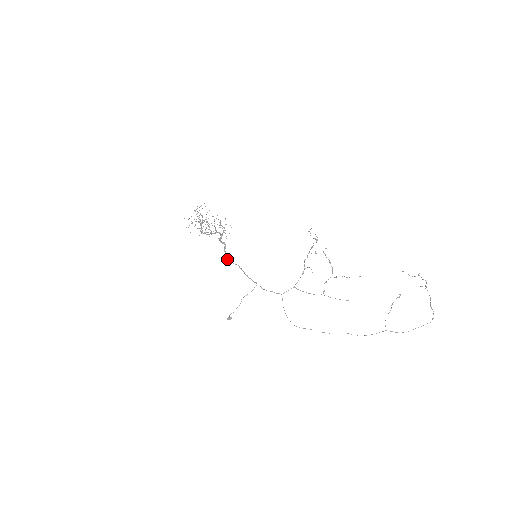
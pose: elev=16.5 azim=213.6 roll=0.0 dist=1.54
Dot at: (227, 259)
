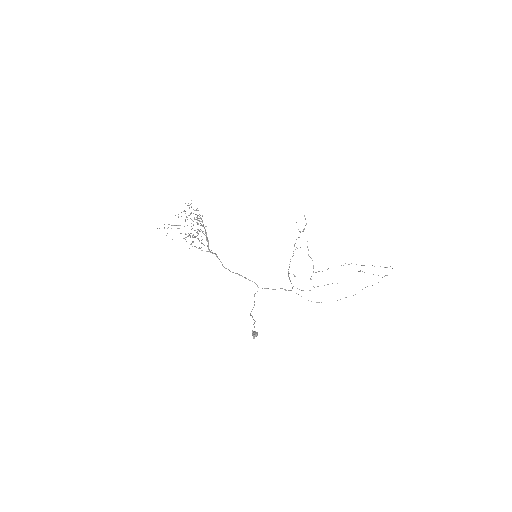
Dot at: occluded
